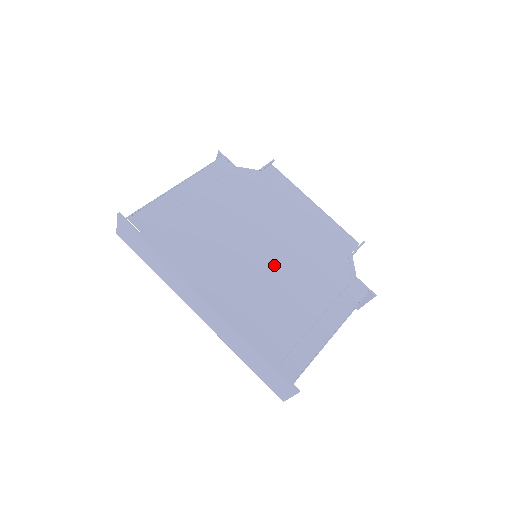
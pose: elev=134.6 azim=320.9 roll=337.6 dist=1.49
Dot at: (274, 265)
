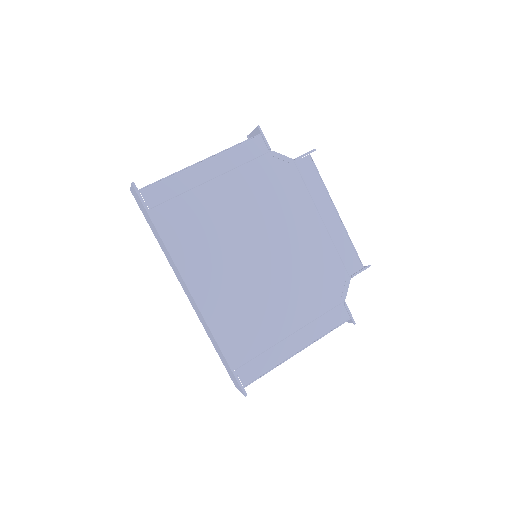
Dot at: (269, 272)
